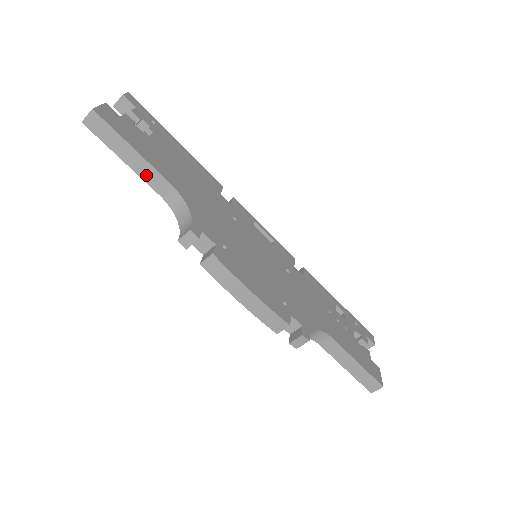
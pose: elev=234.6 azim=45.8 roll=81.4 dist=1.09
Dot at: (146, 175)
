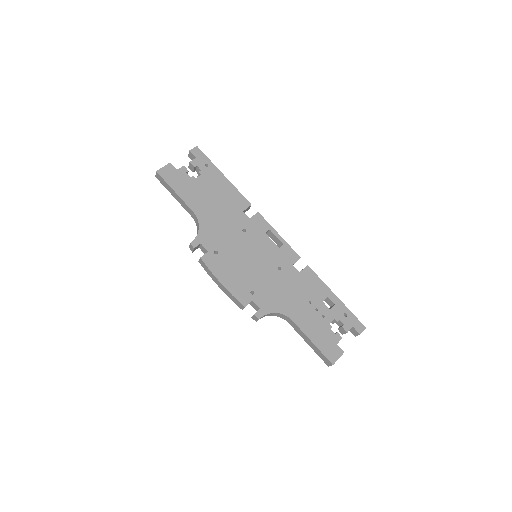
Dot at: (184, 206)
